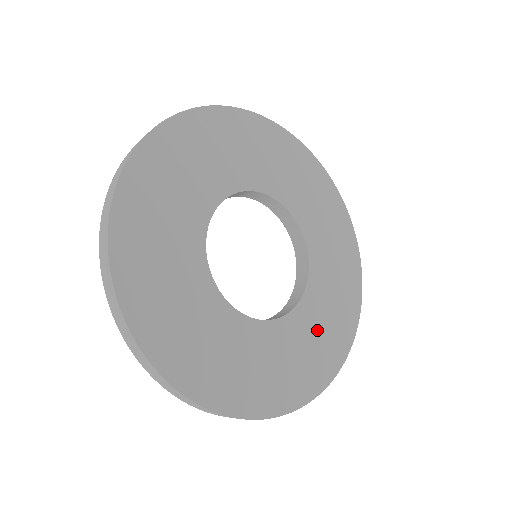
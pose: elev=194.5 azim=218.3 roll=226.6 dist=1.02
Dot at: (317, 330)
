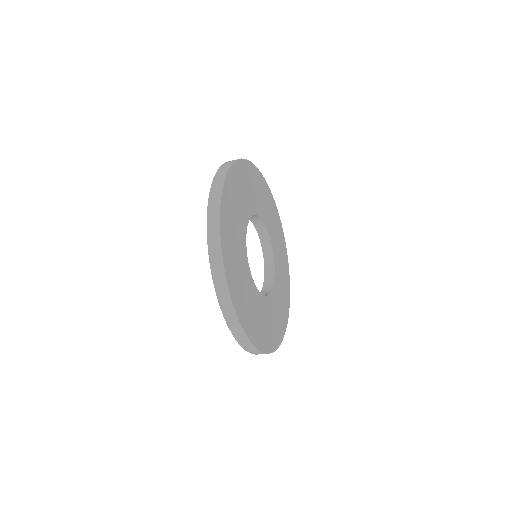
Dot at: (280, 299)
